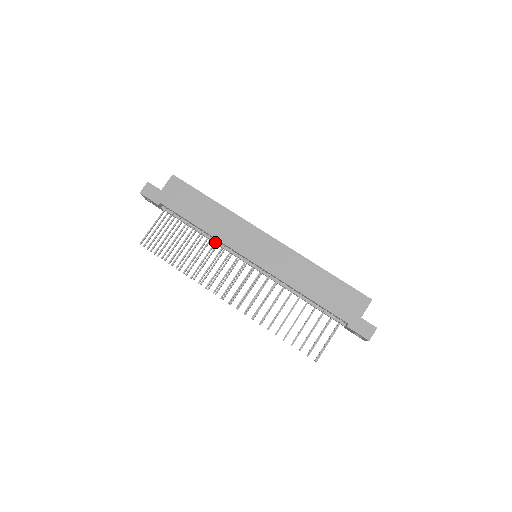
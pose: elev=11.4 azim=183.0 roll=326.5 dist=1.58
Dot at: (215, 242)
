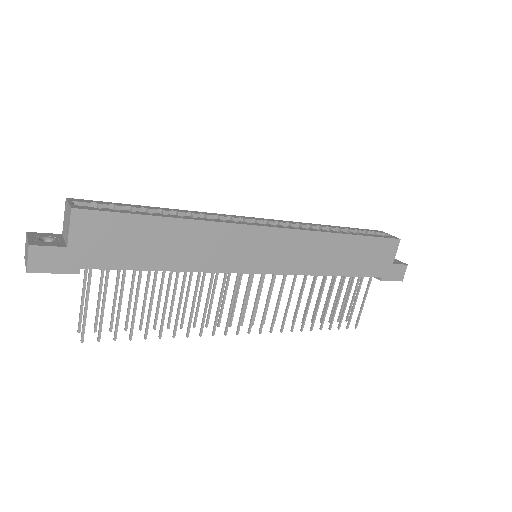
Dot at: (199, 274)
